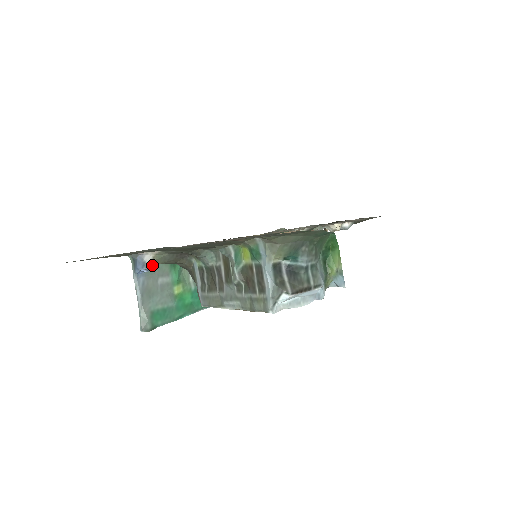
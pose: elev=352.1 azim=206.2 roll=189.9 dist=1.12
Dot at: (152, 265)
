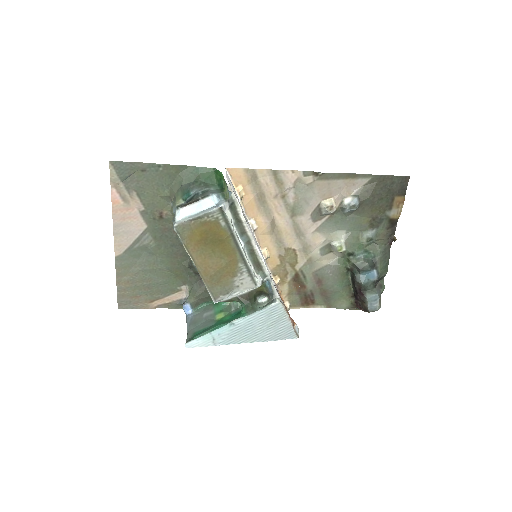
Dot at: (189, 300)
